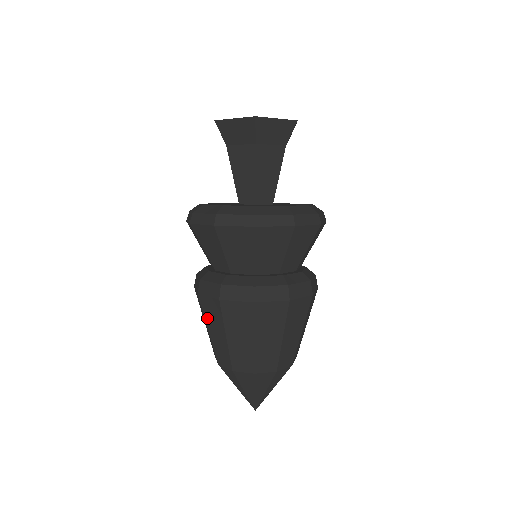
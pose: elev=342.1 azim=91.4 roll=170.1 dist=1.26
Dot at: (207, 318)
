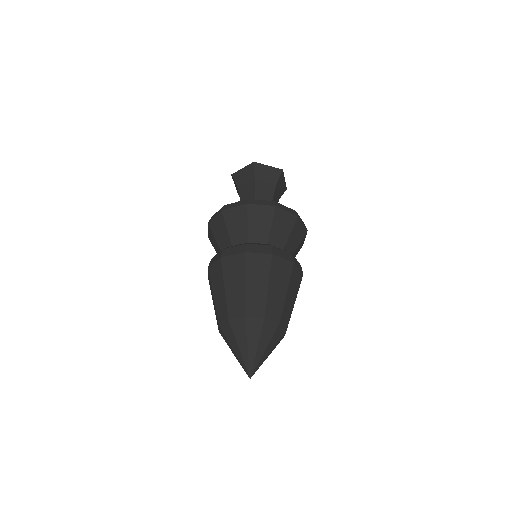
Dot at: (249, 272)
